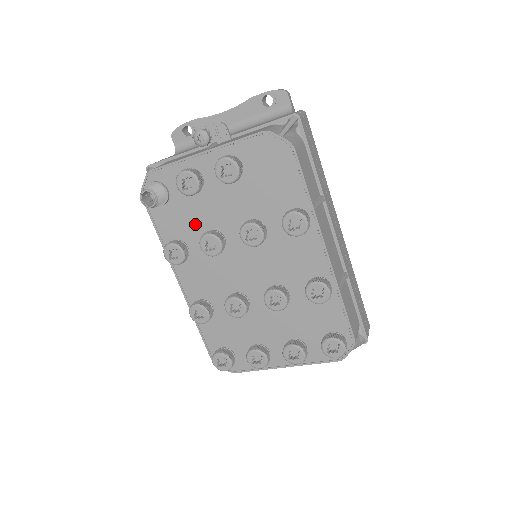
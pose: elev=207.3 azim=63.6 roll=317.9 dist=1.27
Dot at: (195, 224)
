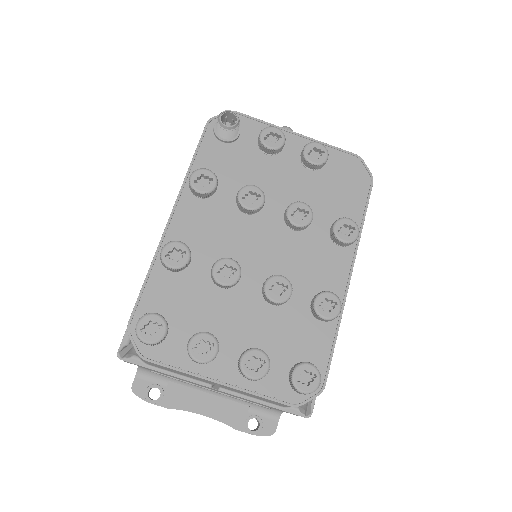
Dot at: (241, 176)
